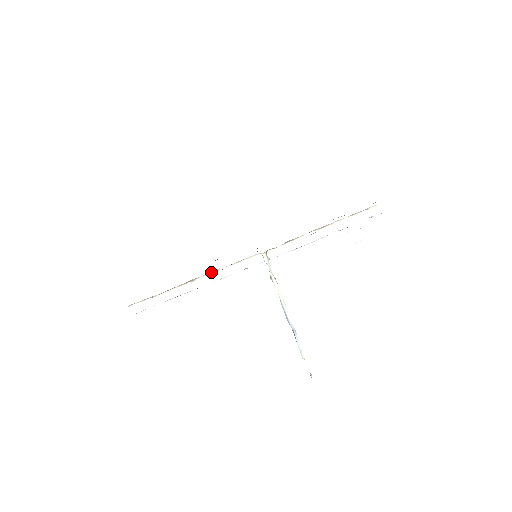
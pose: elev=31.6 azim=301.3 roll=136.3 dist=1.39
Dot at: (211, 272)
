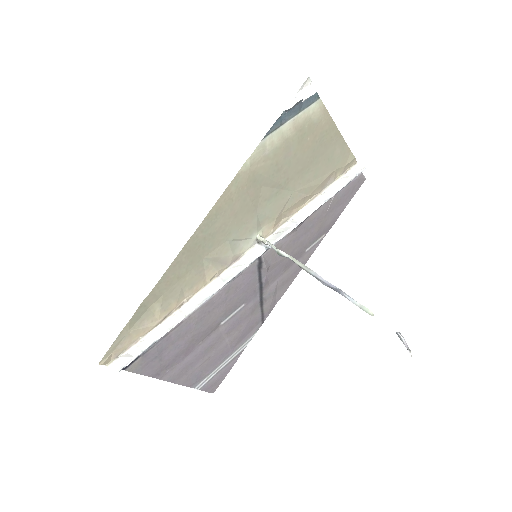
Dot at: (206, 284)
